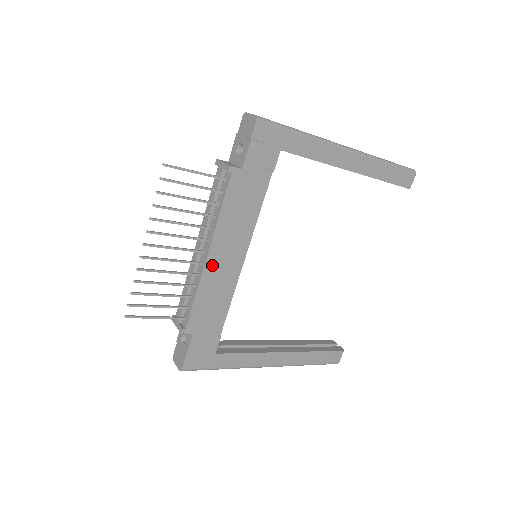
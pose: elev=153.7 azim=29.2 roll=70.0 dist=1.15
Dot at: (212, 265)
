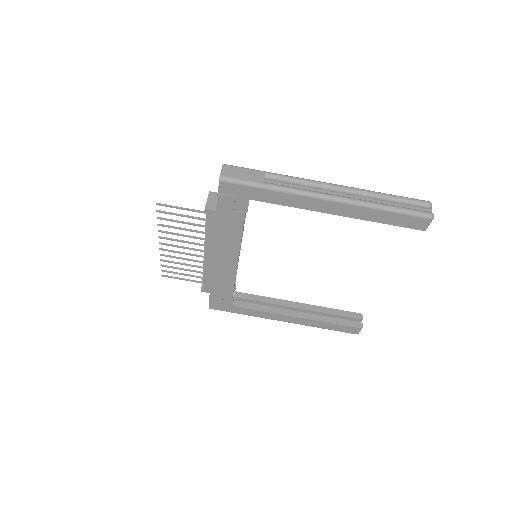
Dot at: (211, 261)
